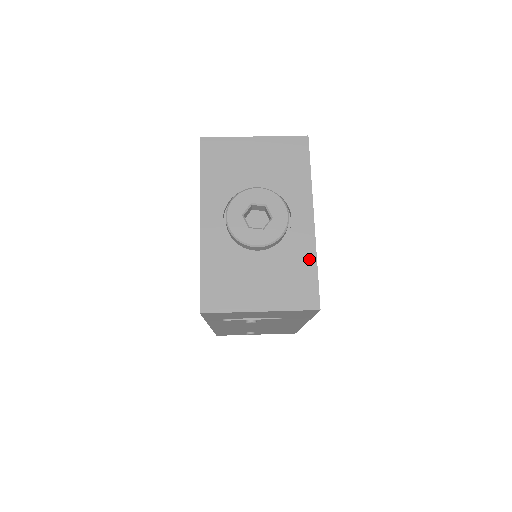
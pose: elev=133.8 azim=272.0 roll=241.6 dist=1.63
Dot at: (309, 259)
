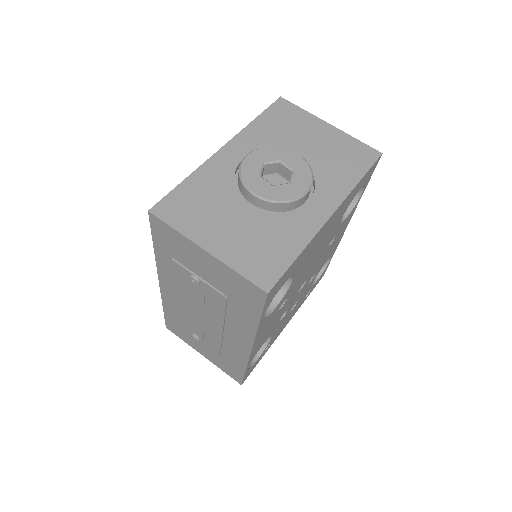
Dot at: (296, 243)
